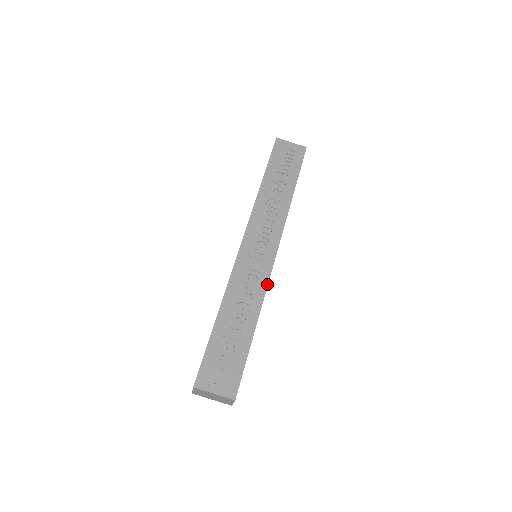
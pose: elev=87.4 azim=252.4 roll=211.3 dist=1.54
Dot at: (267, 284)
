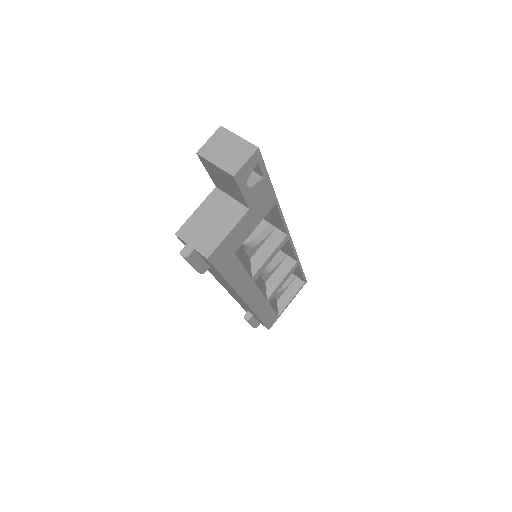
Dot at: occluded
